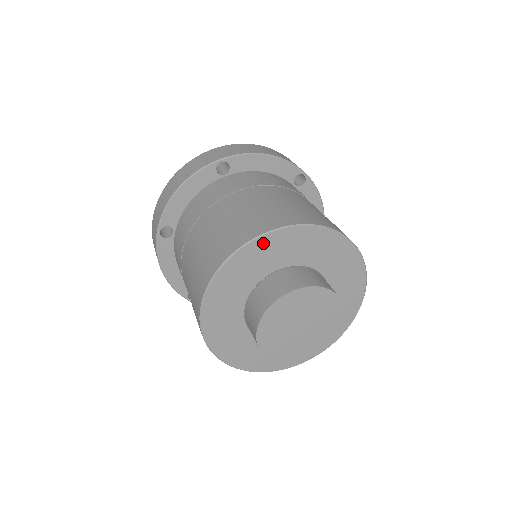
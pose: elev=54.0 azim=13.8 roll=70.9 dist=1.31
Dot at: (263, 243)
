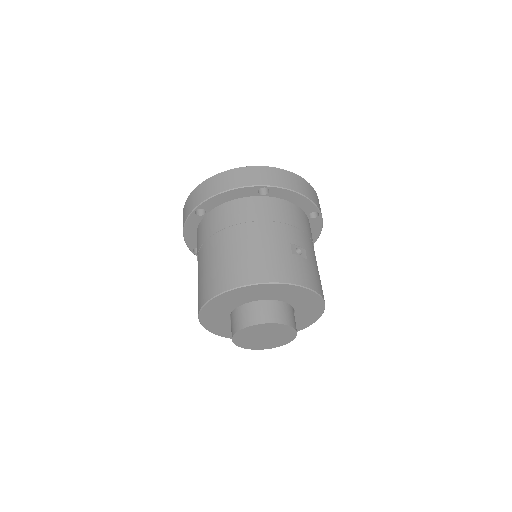
Dot at: (212, 304)
